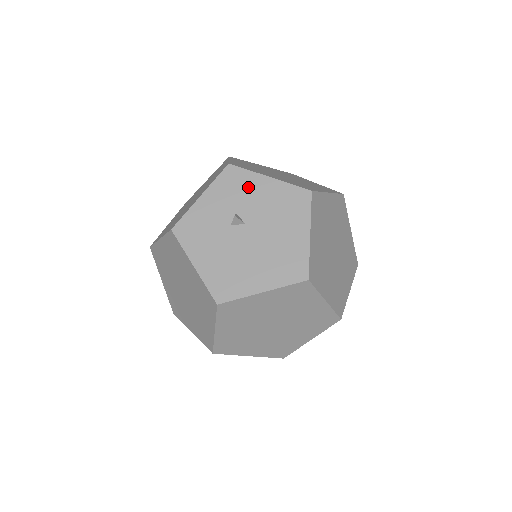
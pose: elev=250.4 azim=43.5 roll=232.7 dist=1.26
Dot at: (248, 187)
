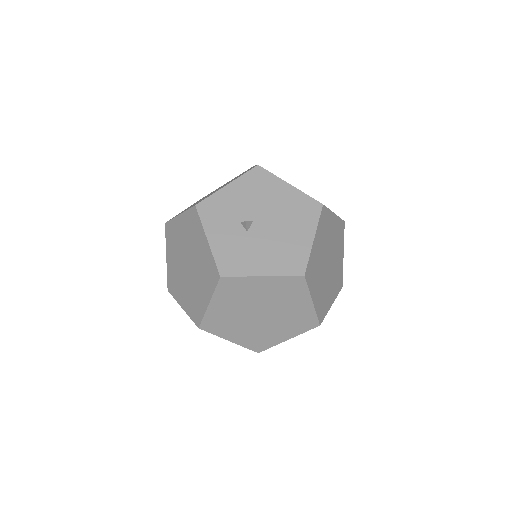
Dot at: (225, 203)
